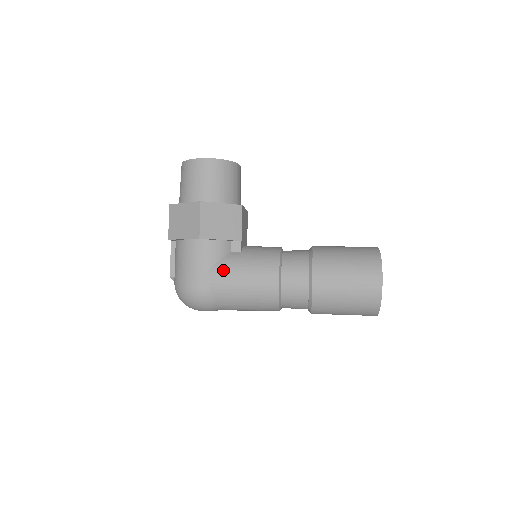
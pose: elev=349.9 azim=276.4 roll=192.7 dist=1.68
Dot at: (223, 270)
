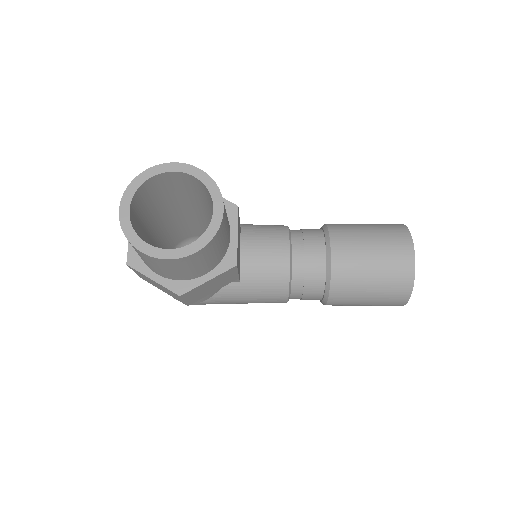
Dot at: (221, 301)
